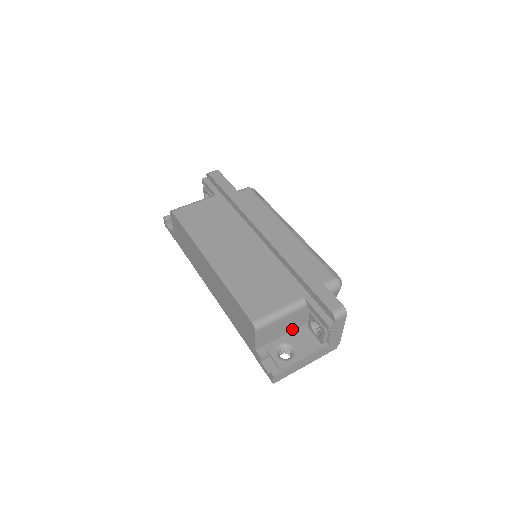
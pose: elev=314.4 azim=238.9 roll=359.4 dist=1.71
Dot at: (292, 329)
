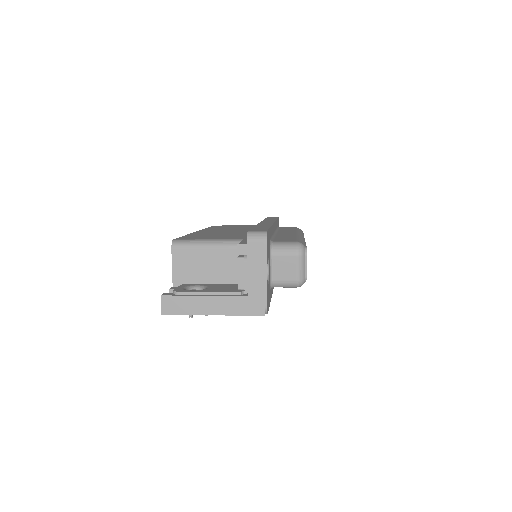
Dot at: (225, 284)
